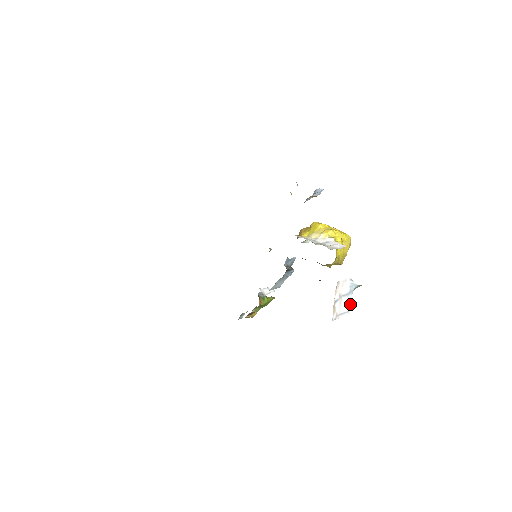
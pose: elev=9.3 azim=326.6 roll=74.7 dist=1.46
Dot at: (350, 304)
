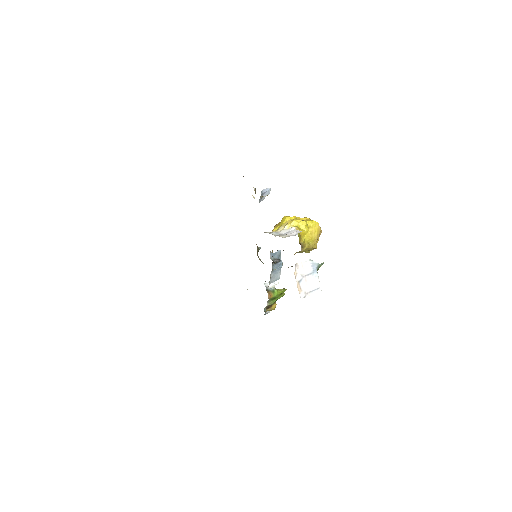
Dot at: (318, 282)
